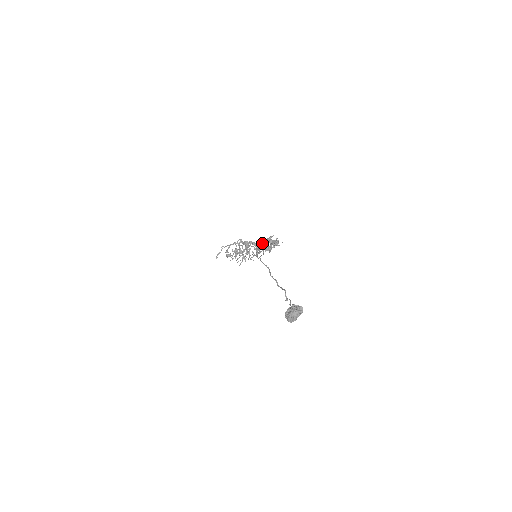
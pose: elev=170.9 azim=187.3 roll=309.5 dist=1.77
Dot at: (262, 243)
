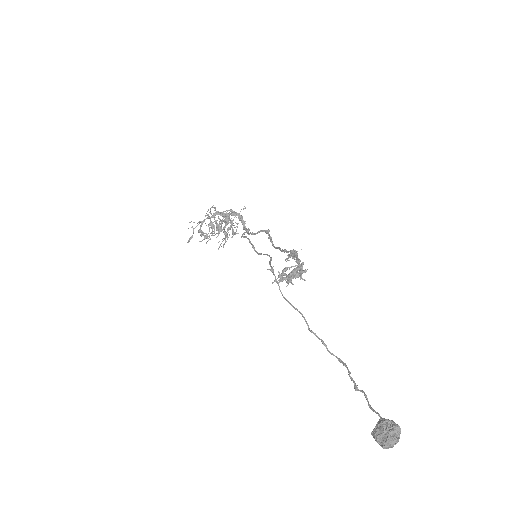
Dot at: (282, 276)
